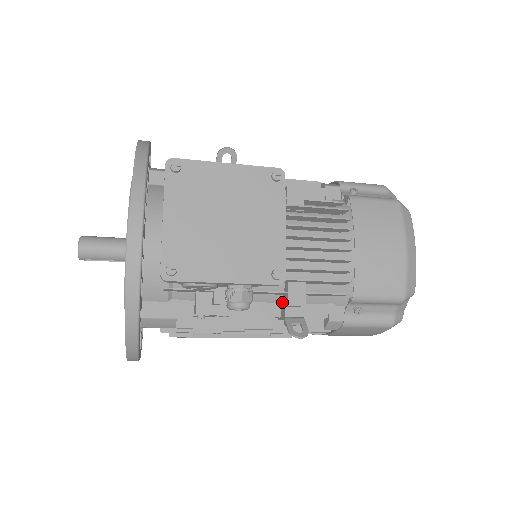
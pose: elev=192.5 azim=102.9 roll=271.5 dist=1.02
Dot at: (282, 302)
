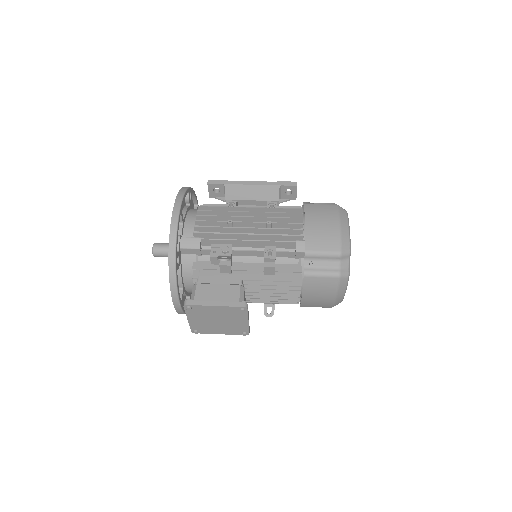
Dot at: occluded
